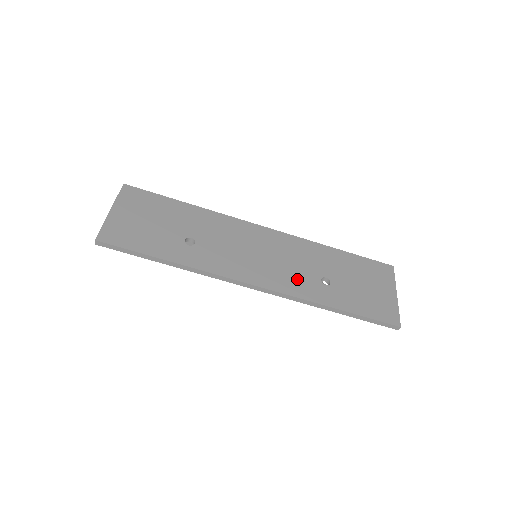
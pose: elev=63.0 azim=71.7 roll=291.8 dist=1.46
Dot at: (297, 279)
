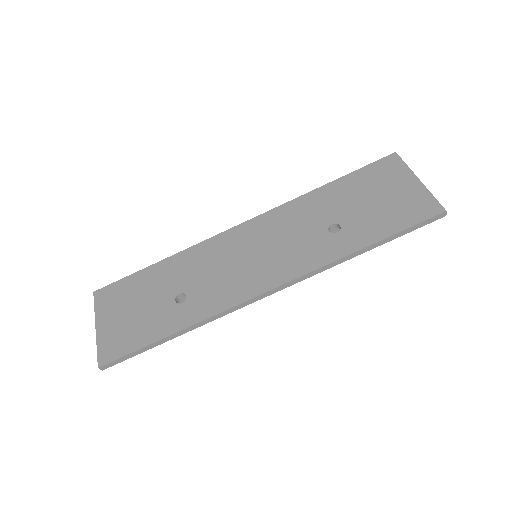
Dot at: (304, 250)
